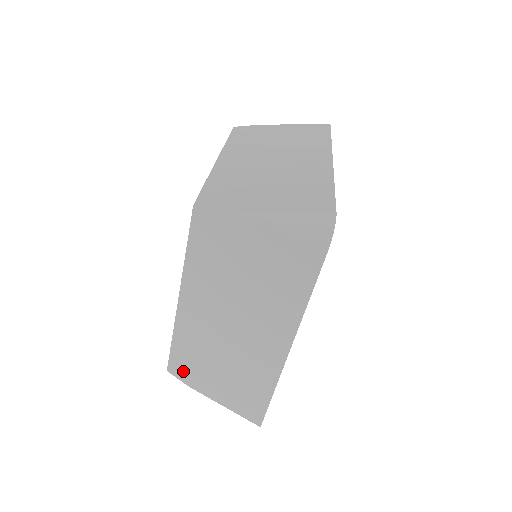
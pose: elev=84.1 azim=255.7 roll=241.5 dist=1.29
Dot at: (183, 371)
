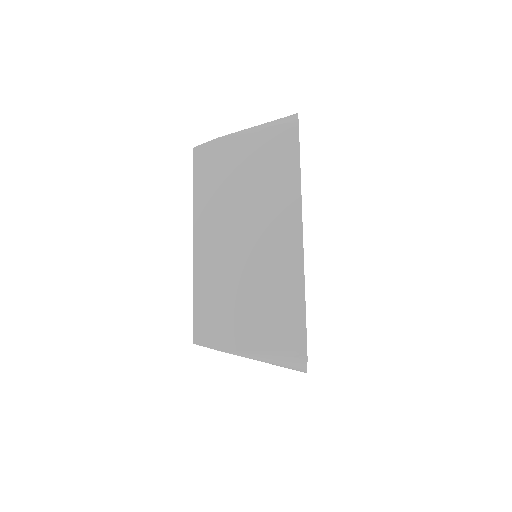
Dot at: occluded
